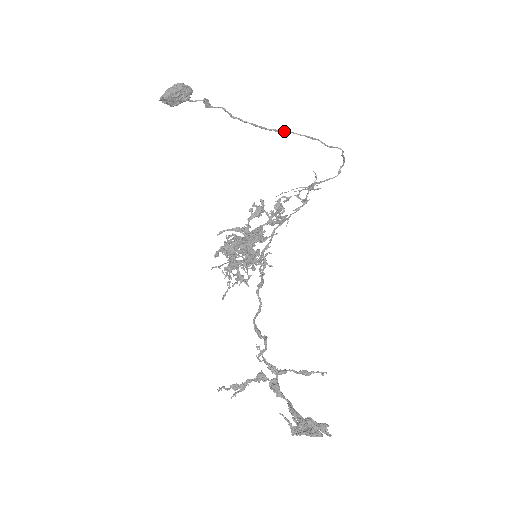
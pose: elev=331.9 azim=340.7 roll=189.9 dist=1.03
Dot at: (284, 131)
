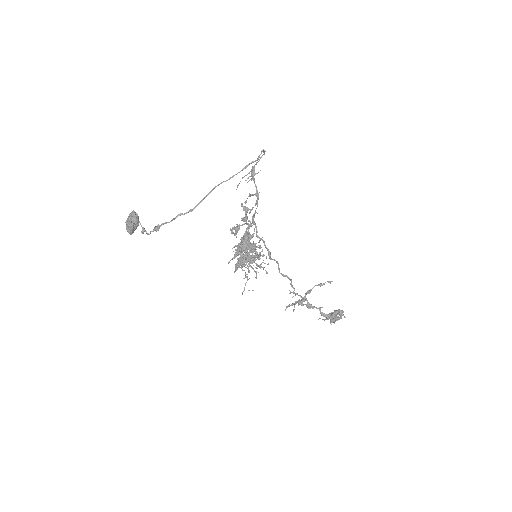
Dot at: occluded
